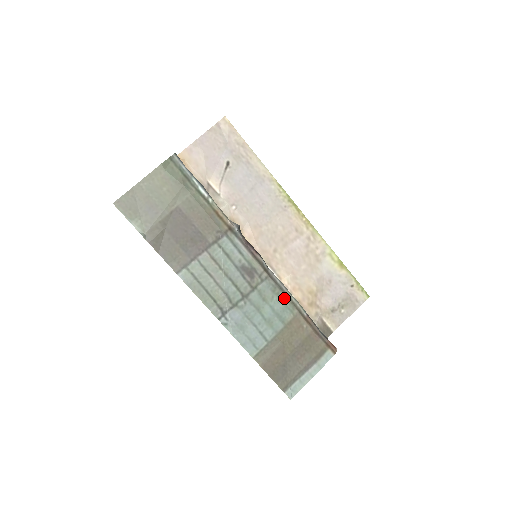
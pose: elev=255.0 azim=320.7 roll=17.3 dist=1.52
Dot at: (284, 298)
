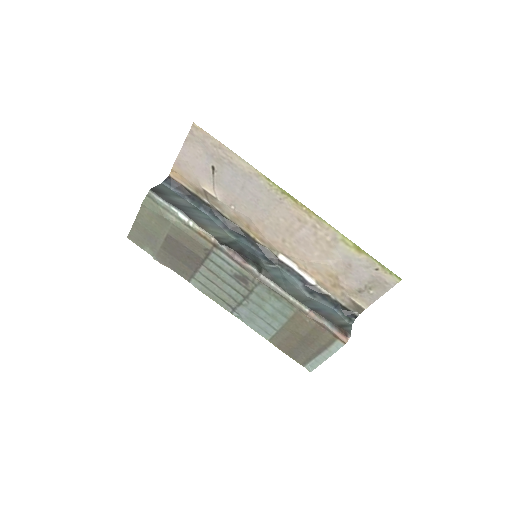
Dot at: (281, 298)
